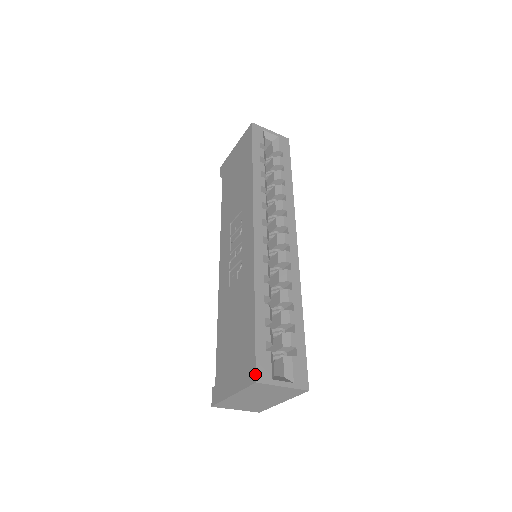
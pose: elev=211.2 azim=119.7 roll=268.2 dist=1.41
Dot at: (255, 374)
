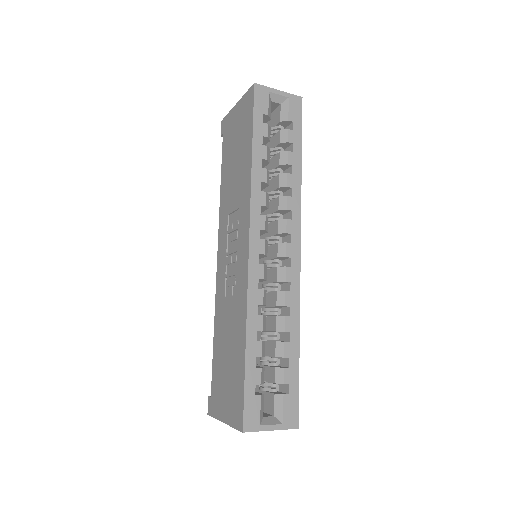
Dot at: (242, 423)
